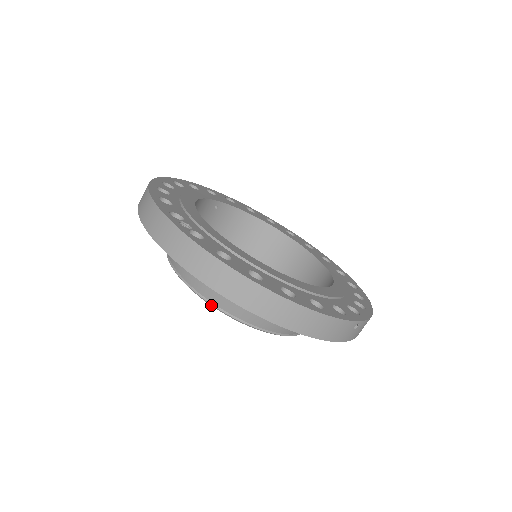
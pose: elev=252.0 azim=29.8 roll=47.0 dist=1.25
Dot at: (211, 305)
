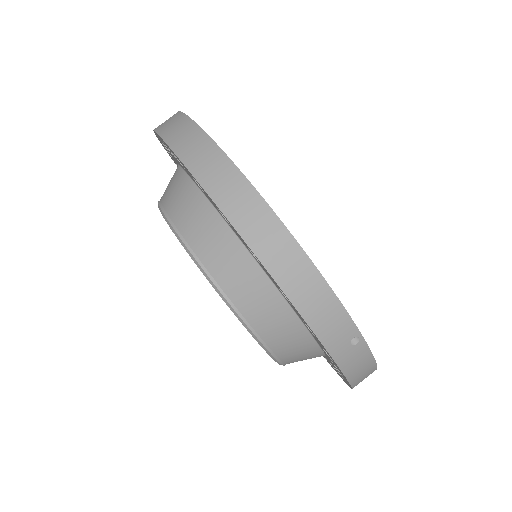
Dot at: (181, 242)
